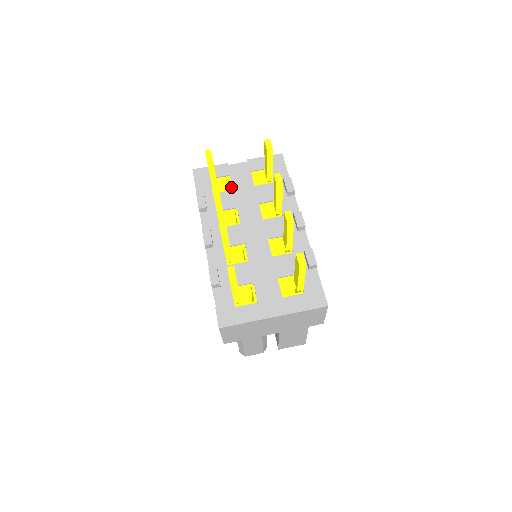
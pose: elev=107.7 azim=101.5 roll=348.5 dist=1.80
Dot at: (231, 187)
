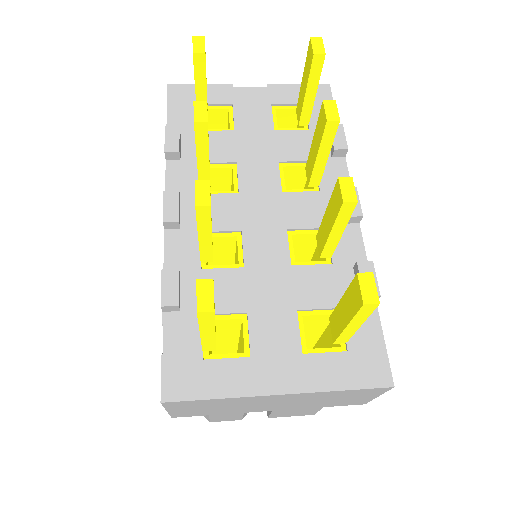
Dot at: (232, 125)
